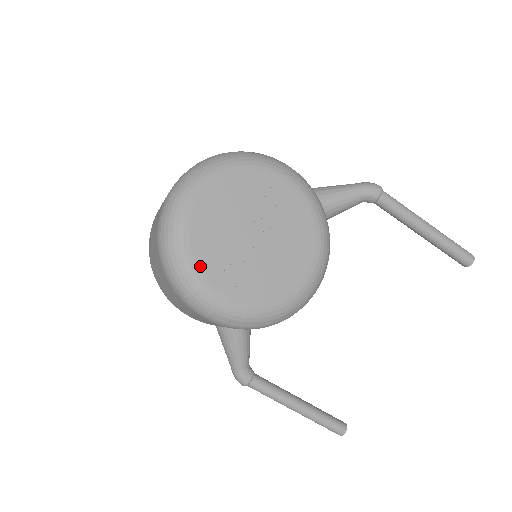
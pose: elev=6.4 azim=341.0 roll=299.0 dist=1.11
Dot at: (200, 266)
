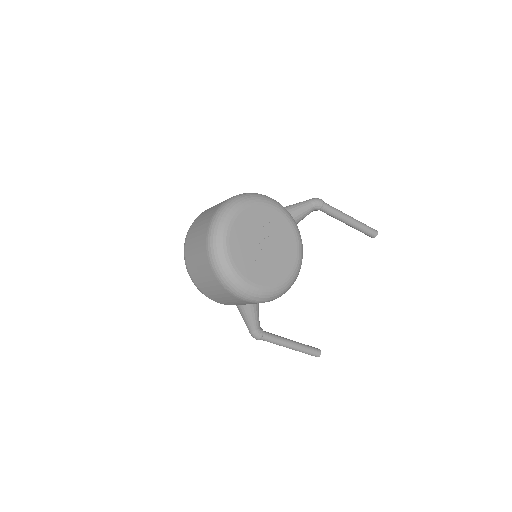
Dot at: (240, 270)
